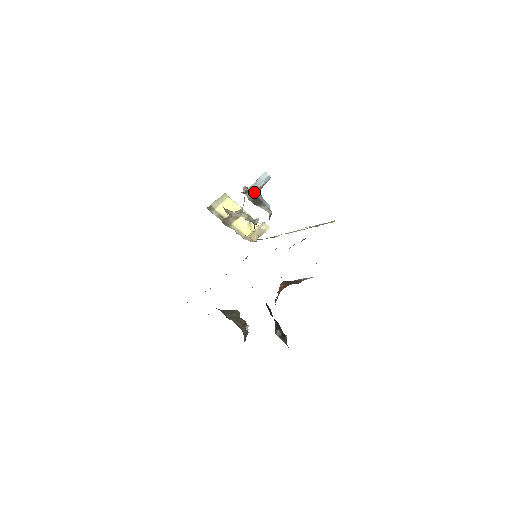
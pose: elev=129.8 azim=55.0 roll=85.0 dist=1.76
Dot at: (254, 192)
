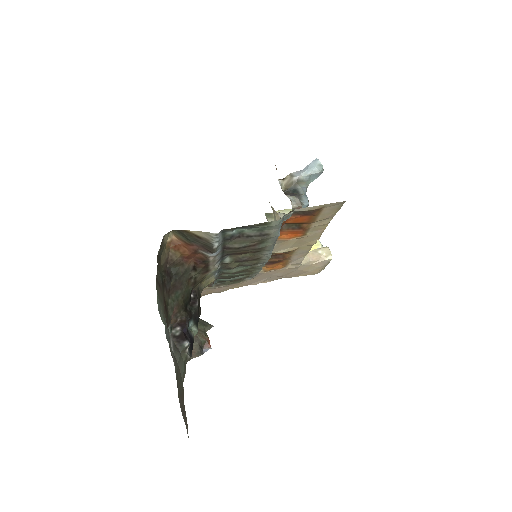
Dot at: (292, 180)
